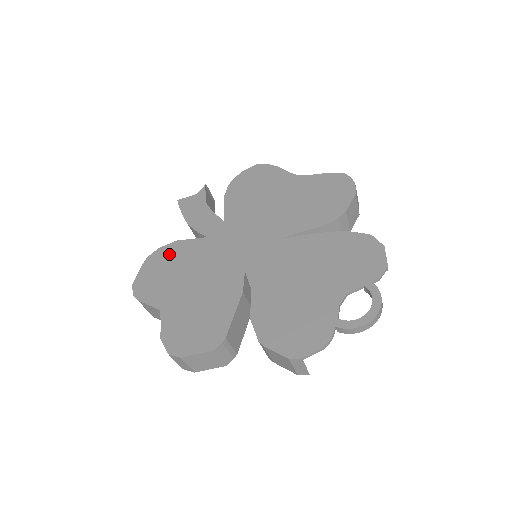
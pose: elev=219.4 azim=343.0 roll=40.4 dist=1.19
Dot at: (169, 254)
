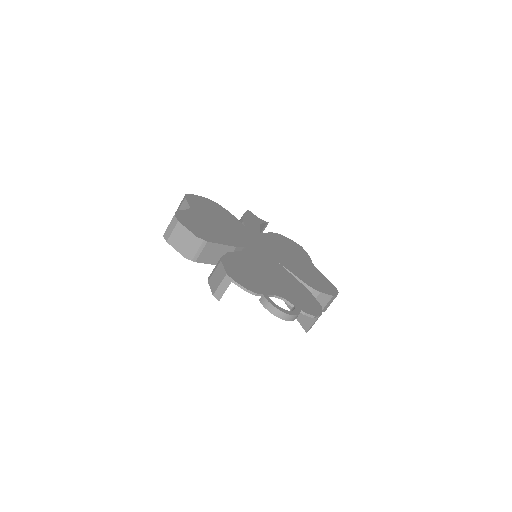
Dot at: (220, 209)
